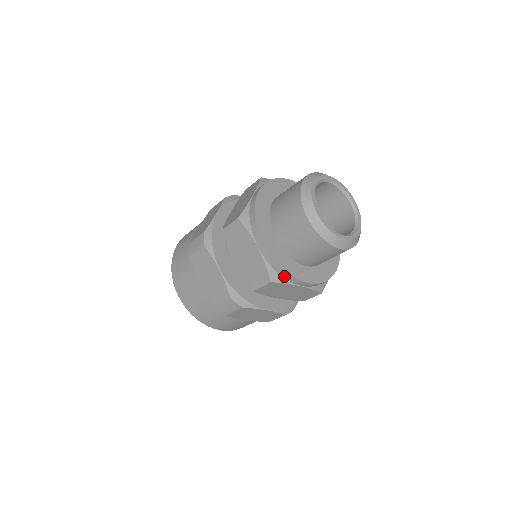
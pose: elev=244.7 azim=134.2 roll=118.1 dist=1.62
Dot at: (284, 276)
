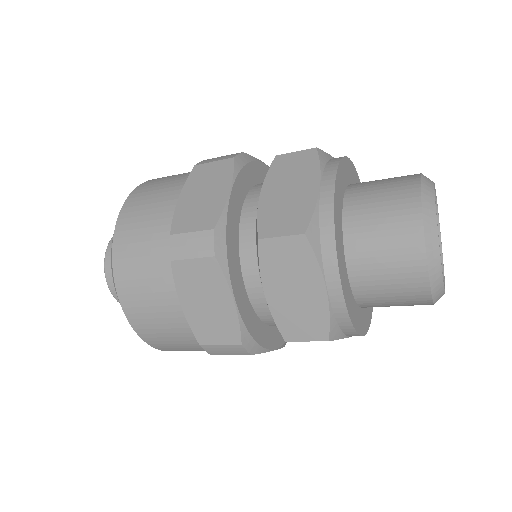
Dot at: (324, 246)
